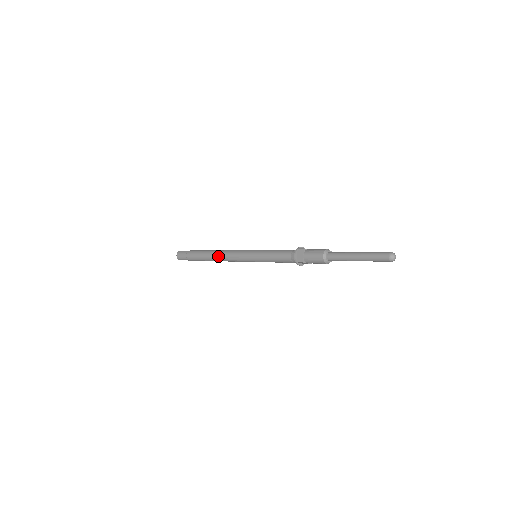
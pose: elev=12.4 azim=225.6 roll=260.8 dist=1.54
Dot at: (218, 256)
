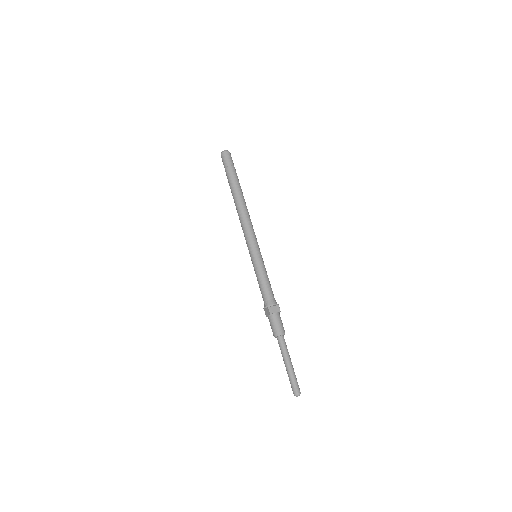
Dot at: (238, 215)
